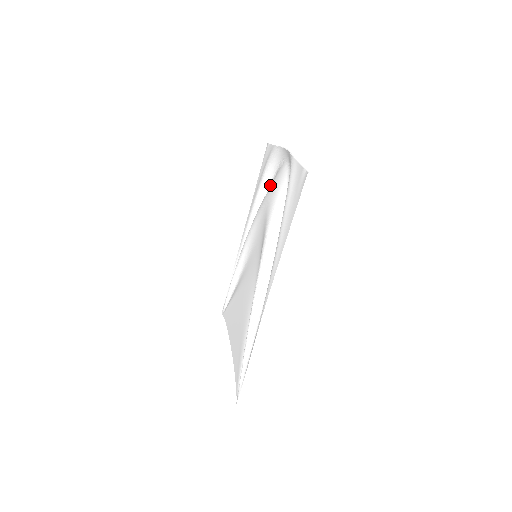
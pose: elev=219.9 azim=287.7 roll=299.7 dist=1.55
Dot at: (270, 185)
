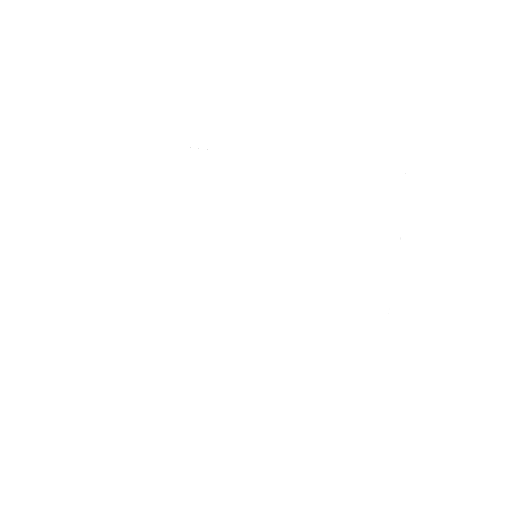
Dot at: (347, 218)
